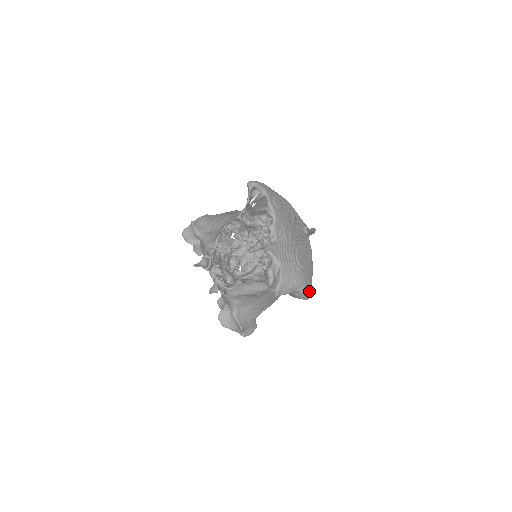
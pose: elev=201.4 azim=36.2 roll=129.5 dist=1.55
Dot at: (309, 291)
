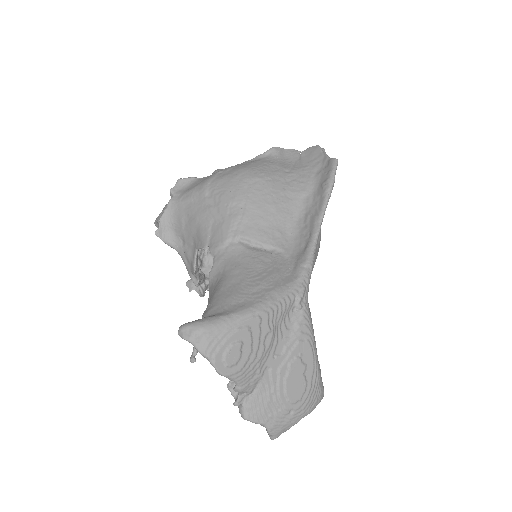
Dot at: (319, 402)
